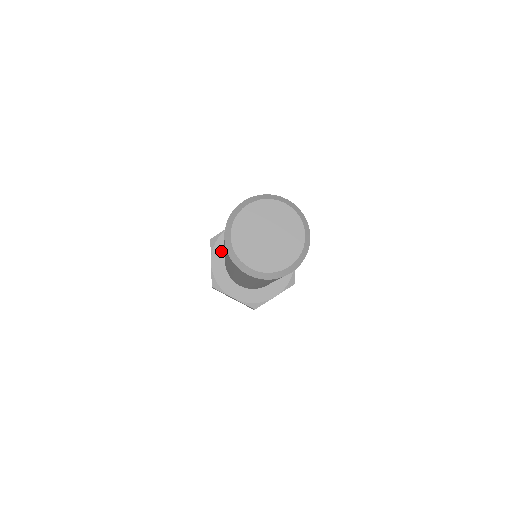
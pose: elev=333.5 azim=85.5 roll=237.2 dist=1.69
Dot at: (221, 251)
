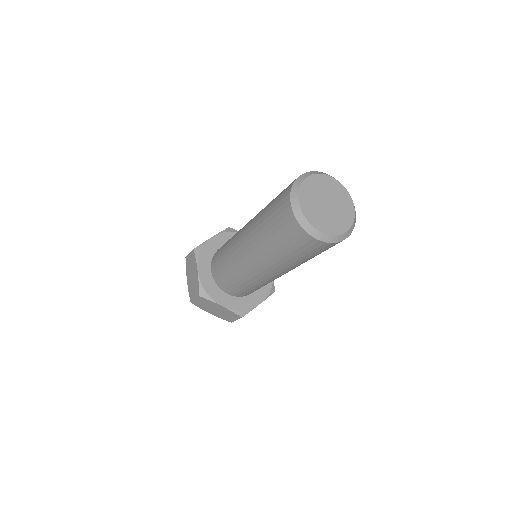
Dot at: (206, 260)
